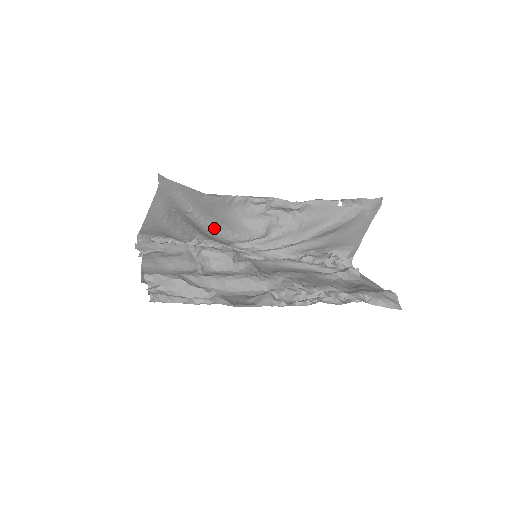
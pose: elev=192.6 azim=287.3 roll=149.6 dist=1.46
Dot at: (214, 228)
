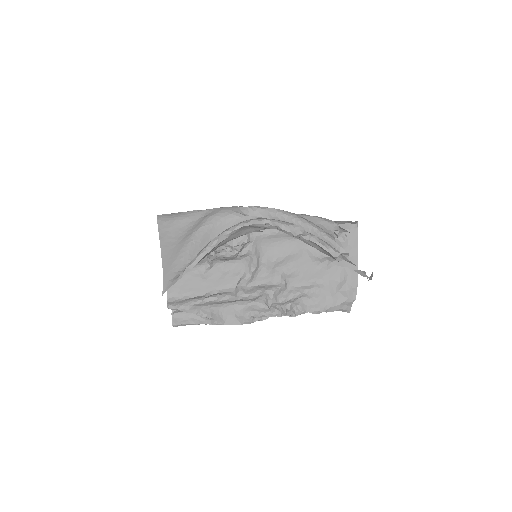
Dot at: occluded
